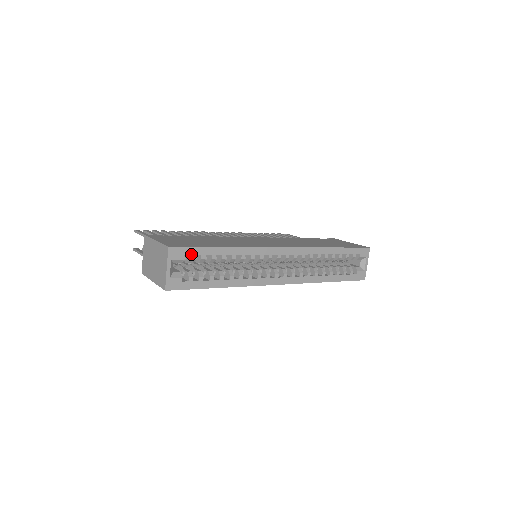
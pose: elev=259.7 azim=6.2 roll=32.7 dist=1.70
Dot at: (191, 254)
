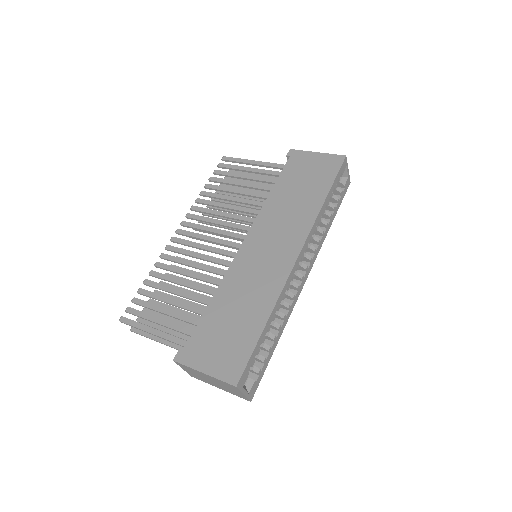
Dot at: (251, 364)
